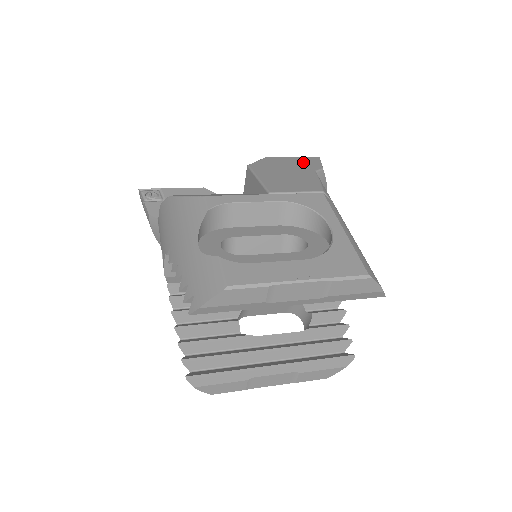
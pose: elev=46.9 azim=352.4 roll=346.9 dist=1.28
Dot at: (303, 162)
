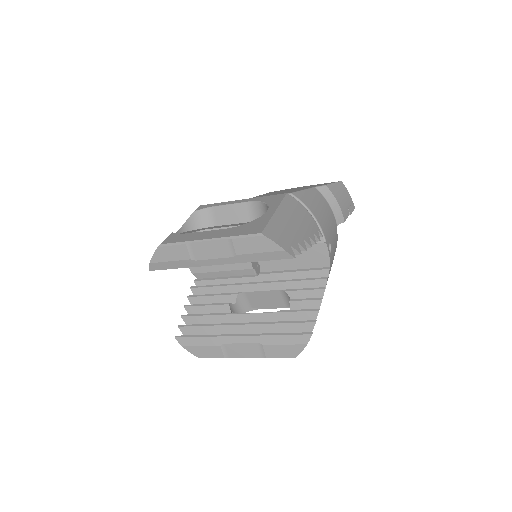
Dot at: occluded
